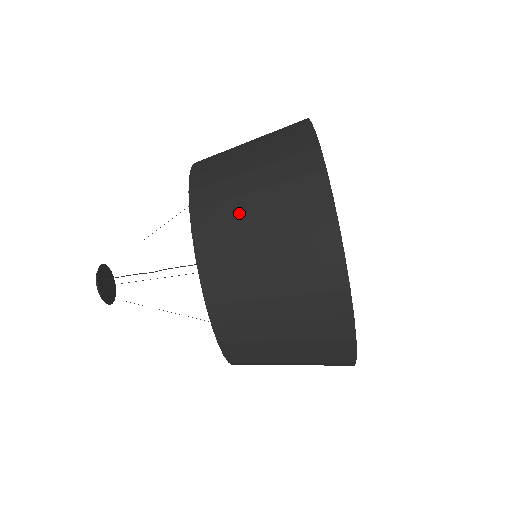
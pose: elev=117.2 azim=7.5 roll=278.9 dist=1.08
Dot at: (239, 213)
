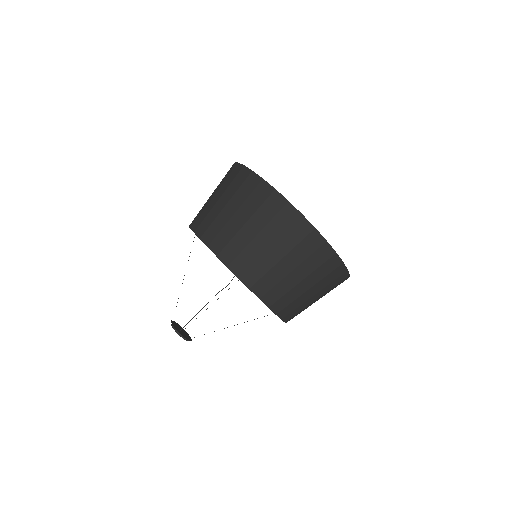
Dot at: (290, 286)
